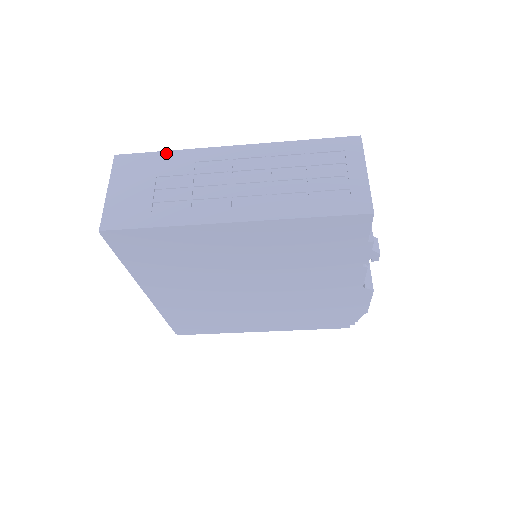
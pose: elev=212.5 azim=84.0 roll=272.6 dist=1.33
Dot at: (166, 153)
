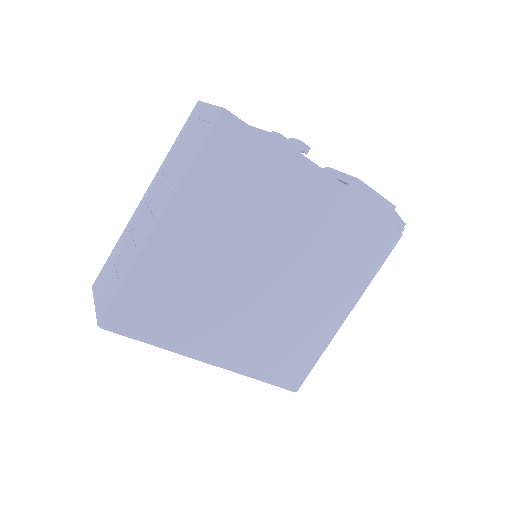
Dot at: (114, 249)
